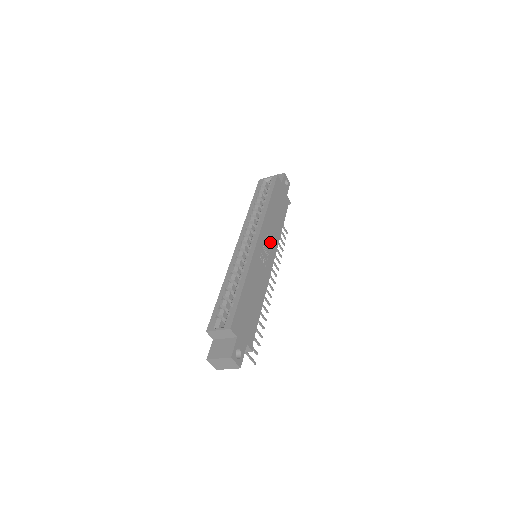
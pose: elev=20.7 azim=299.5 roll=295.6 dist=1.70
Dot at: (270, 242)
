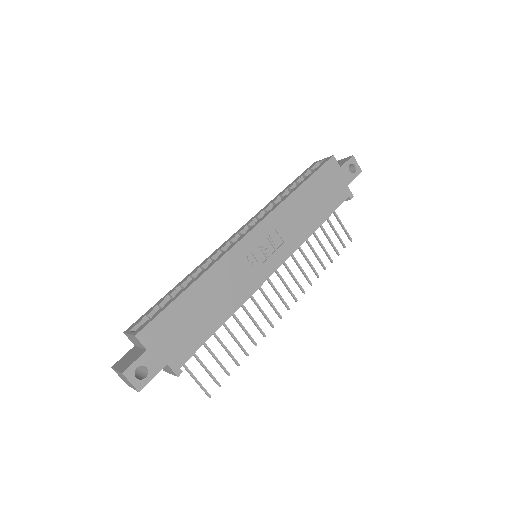
Dot at: (280, 241)
